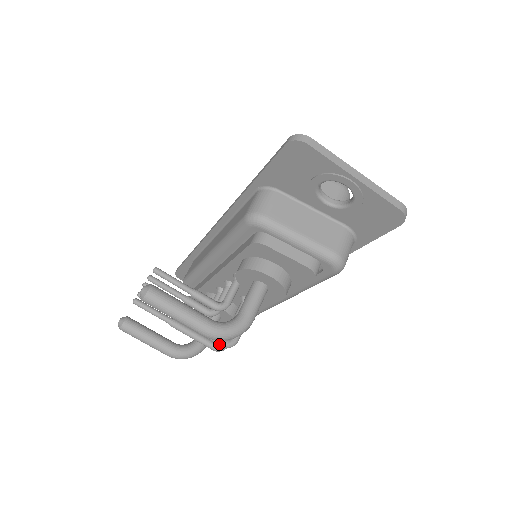
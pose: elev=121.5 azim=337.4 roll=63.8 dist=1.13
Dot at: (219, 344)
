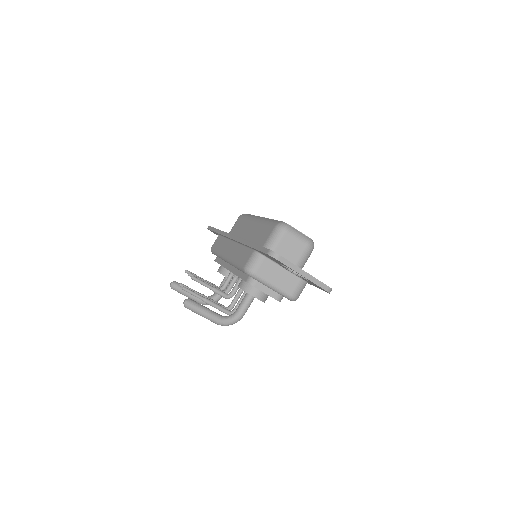
Dot at: occluded
